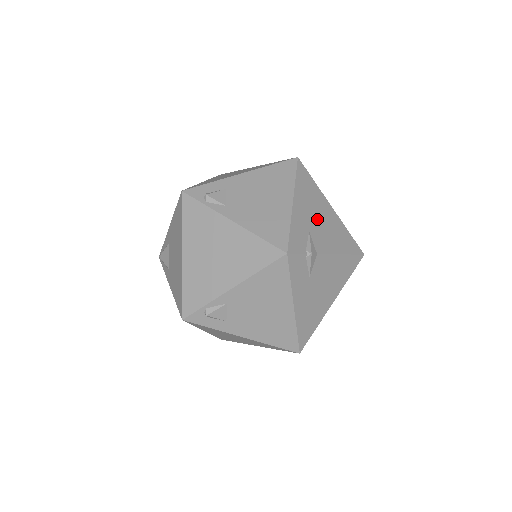
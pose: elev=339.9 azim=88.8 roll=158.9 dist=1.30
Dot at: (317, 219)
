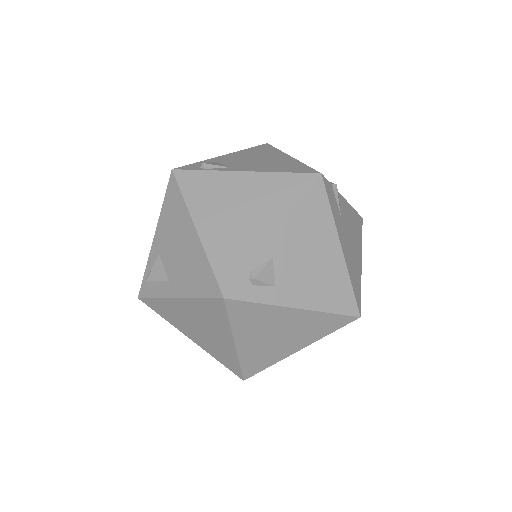
Dot at: occluded
